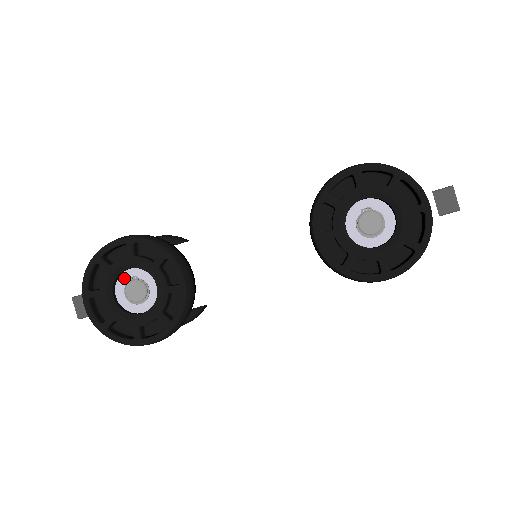
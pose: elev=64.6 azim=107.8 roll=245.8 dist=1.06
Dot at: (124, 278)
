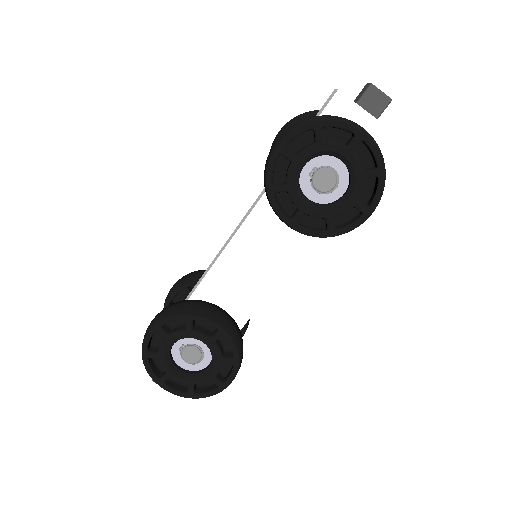
Dot at: (175, 352)
